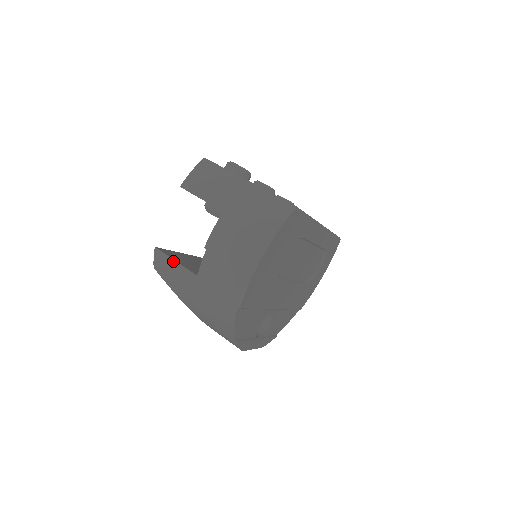
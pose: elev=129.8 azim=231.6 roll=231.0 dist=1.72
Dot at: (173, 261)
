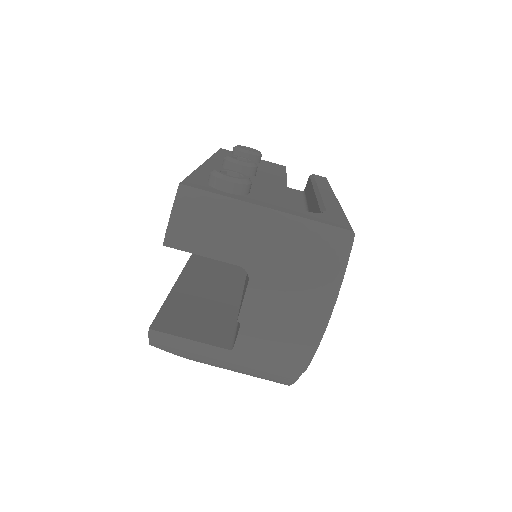
Dot at: (186, 340)
